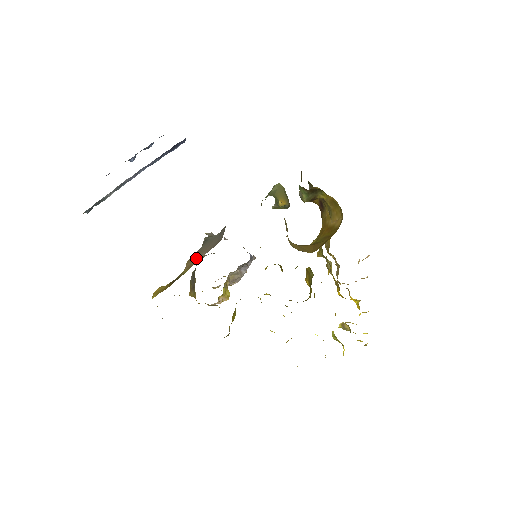
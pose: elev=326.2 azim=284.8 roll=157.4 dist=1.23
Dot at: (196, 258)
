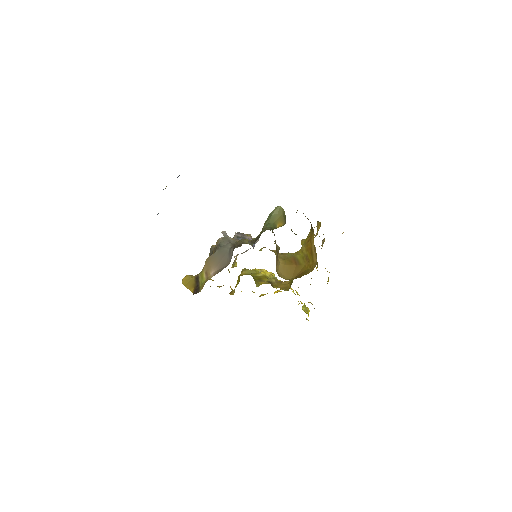
Dot at: (212, 266)
